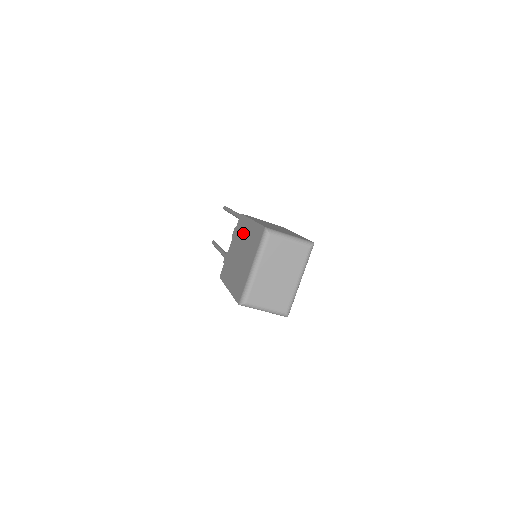
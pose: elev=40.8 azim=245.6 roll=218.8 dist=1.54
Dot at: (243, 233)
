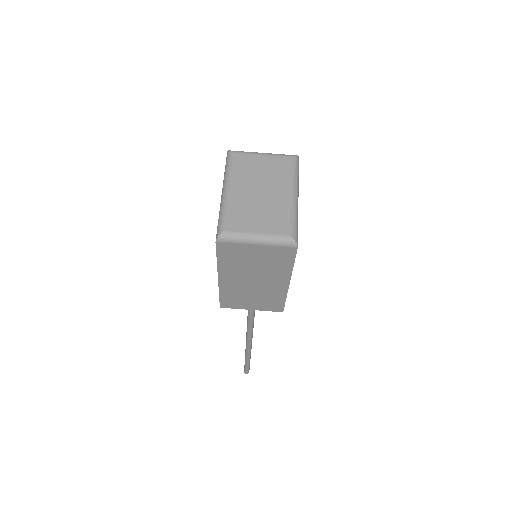
Dot at: occluded
